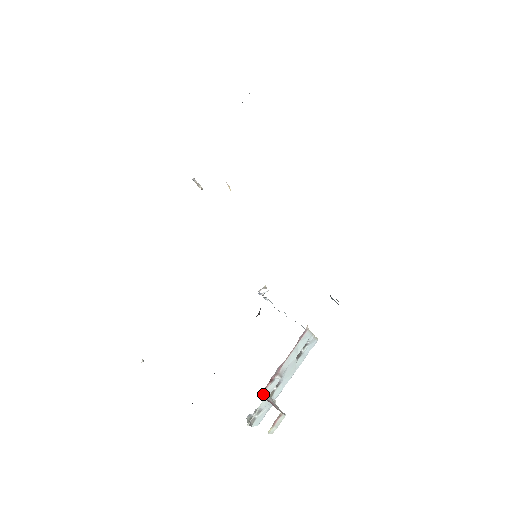
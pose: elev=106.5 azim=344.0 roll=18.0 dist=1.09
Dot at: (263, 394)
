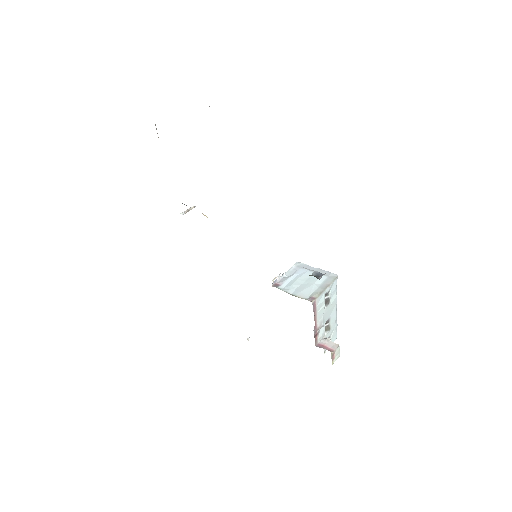
Dot at: (318, 341)
